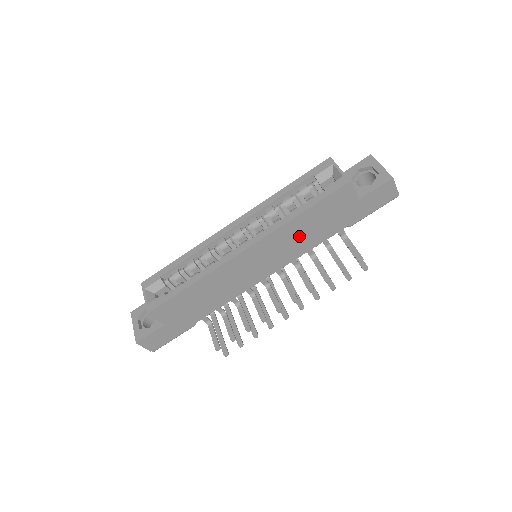
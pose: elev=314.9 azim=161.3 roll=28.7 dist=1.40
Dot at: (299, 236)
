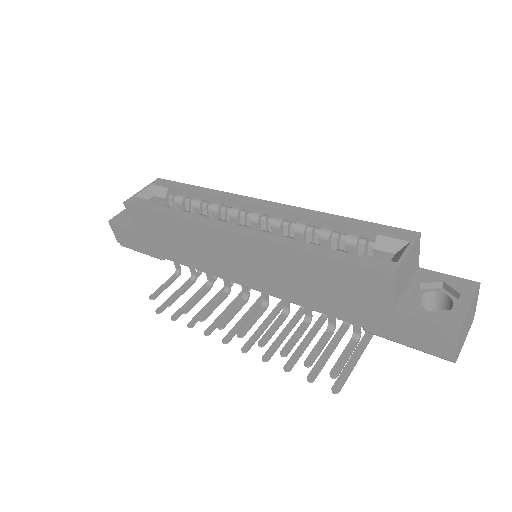
Dot at: (296, 277)
